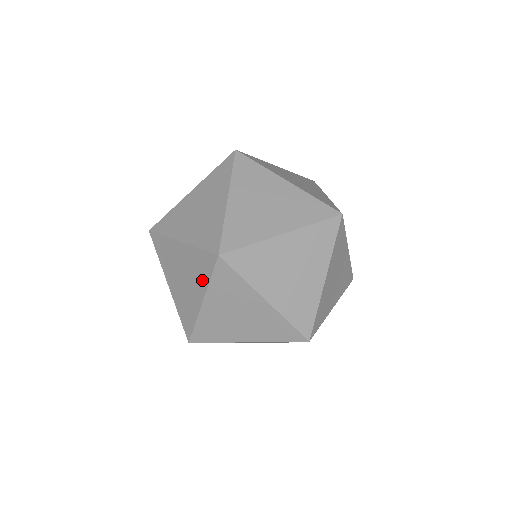
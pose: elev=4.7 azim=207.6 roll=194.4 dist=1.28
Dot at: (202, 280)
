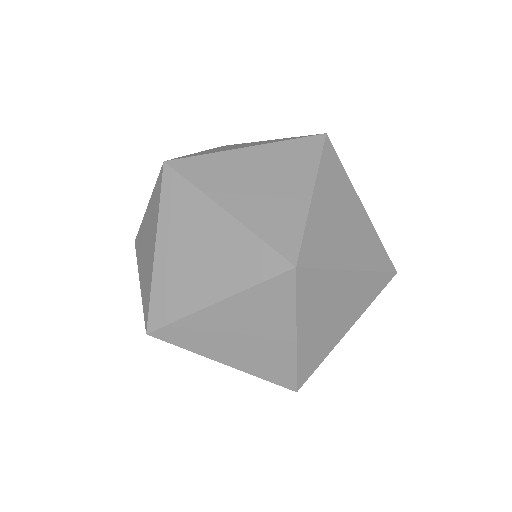
Dot at: (155, 217)
